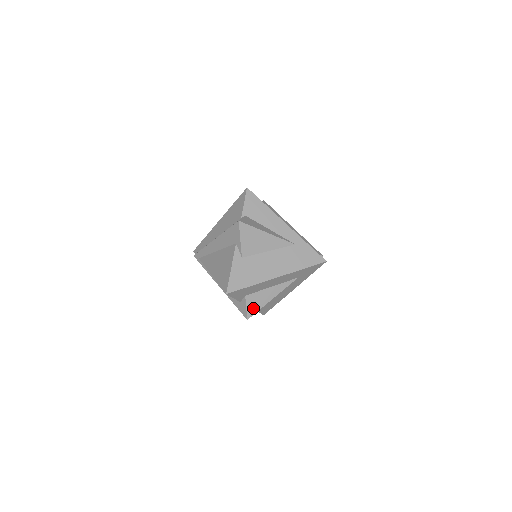
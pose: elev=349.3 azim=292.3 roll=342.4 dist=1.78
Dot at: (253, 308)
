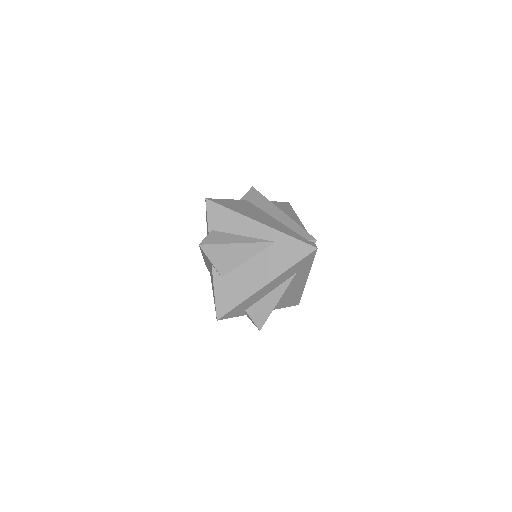
Dot at: (260, 318)
